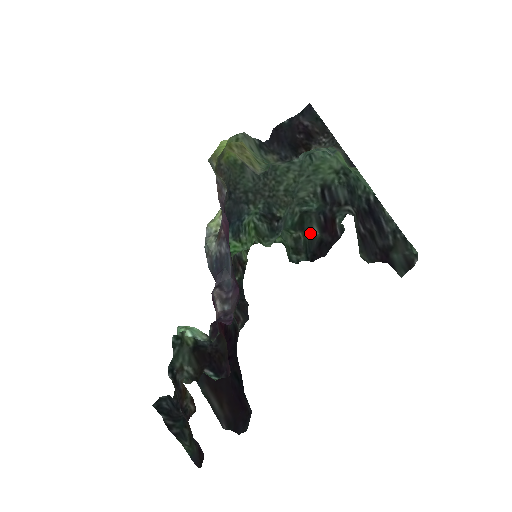
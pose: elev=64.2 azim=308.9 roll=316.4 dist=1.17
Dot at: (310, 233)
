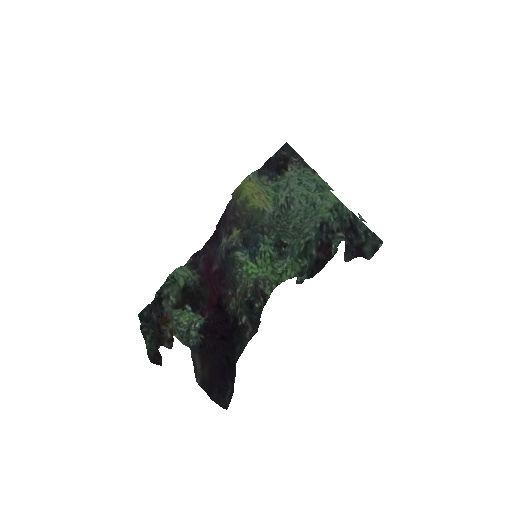
Dot at: (310, 256)
